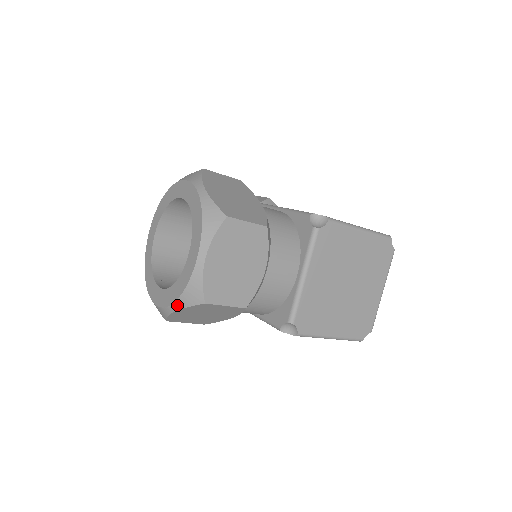
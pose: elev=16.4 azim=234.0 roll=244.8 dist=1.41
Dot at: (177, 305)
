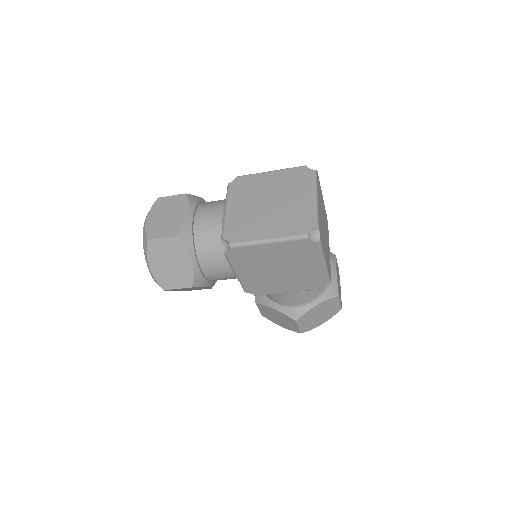
Dot at: (146, 259)
